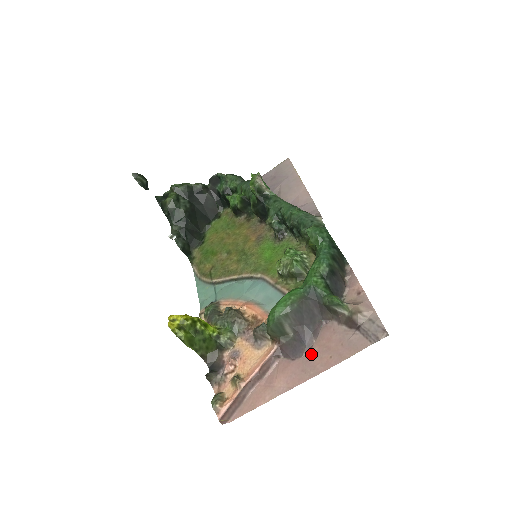
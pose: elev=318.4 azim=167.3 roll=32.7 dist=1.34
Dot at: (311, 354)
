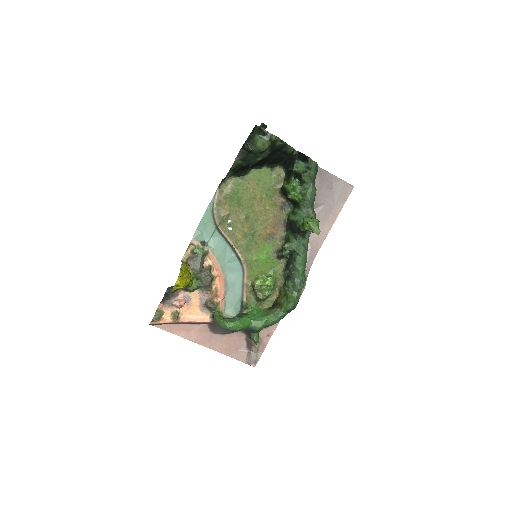
Dot at: (220, 338)
